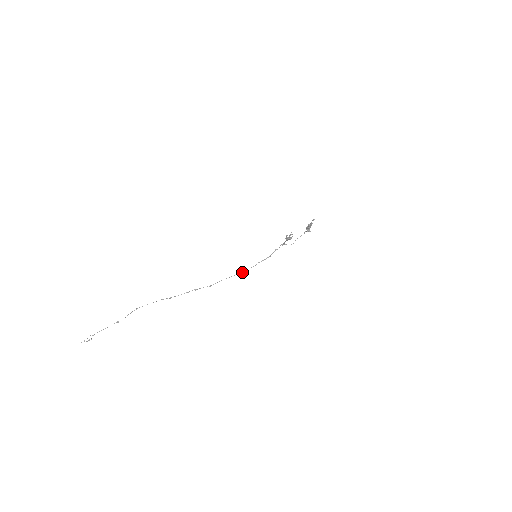
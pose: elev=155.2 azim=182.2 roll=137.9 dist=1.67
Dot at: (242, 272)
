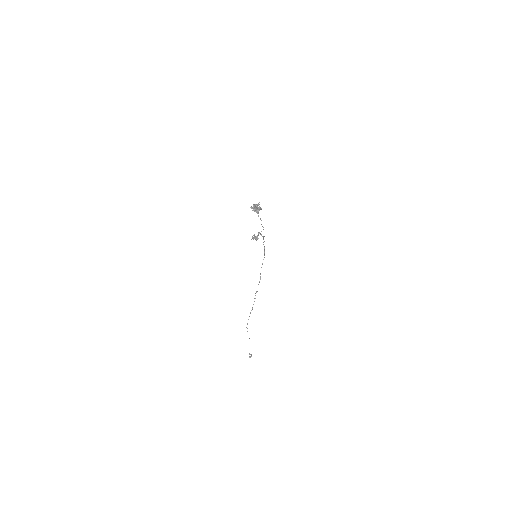
Dot at: (264, 257)
